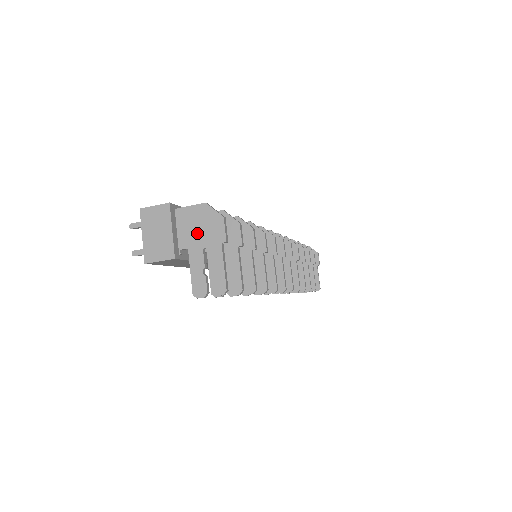
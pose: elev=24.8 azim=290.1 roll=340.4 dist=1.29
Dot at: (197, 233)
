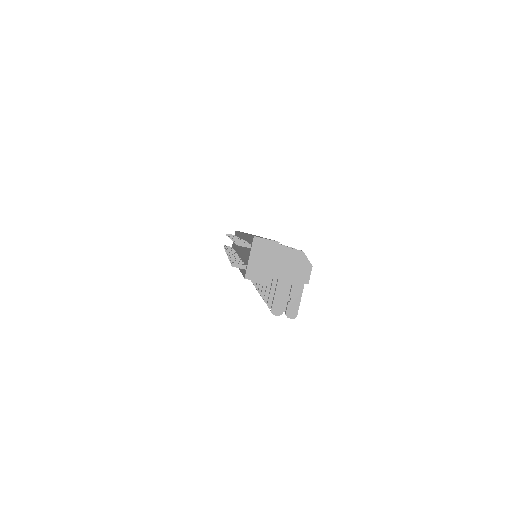
Dot at: (289, 270)
